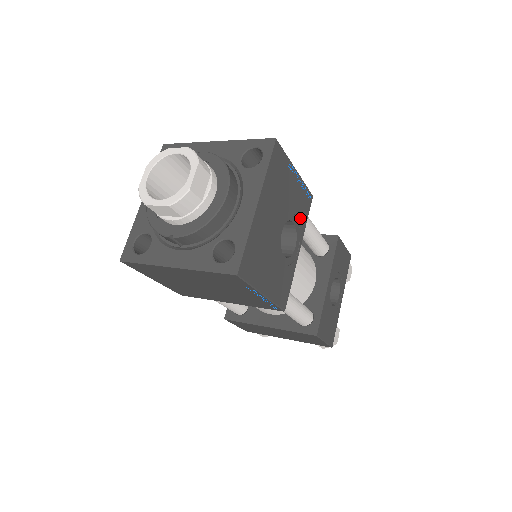
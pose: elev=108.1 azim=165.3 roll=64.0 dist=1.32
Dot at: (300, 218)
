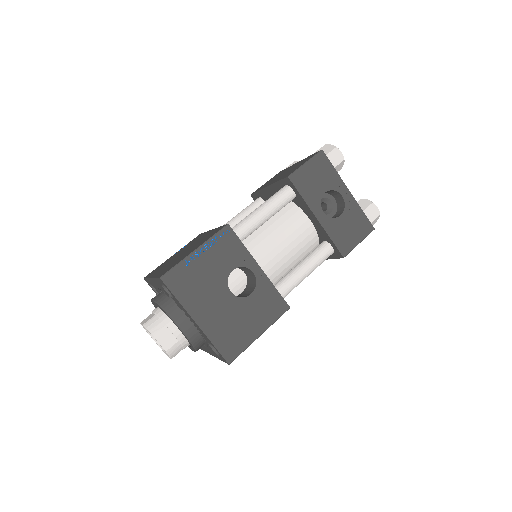
Dot at: (235, 256)
